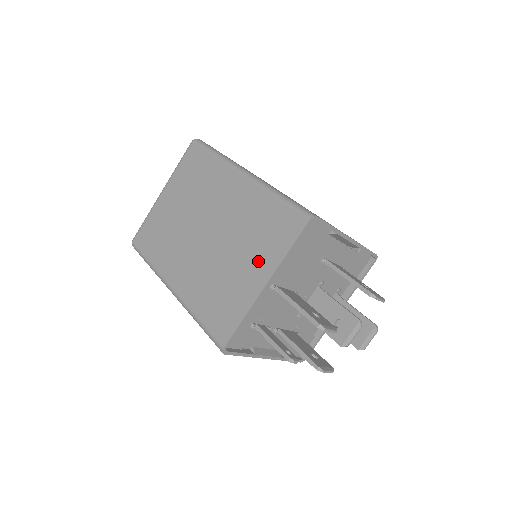
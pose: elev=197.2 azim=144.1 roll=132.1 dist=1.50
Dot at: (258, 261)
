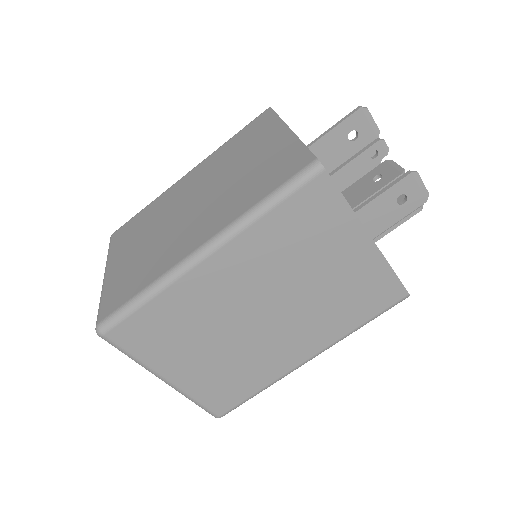
Dot at: (263, 140)
